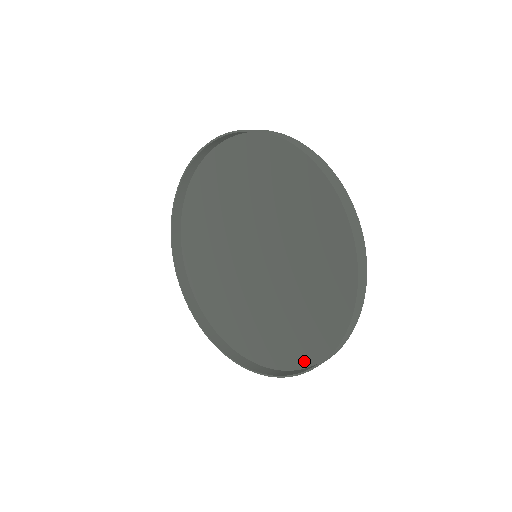
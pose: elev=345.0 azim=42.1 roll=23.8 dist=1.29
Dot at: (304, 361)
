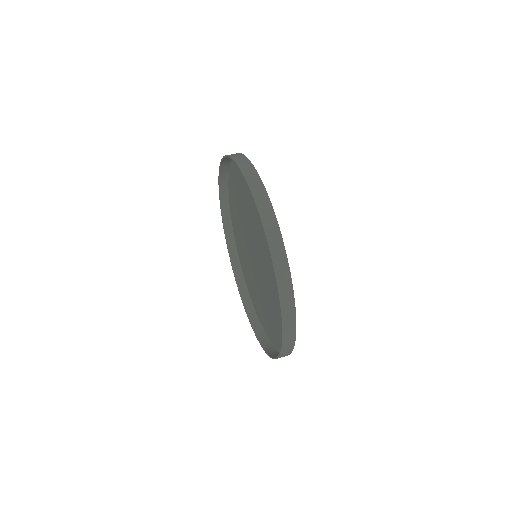
Dot at: (254, 304)
